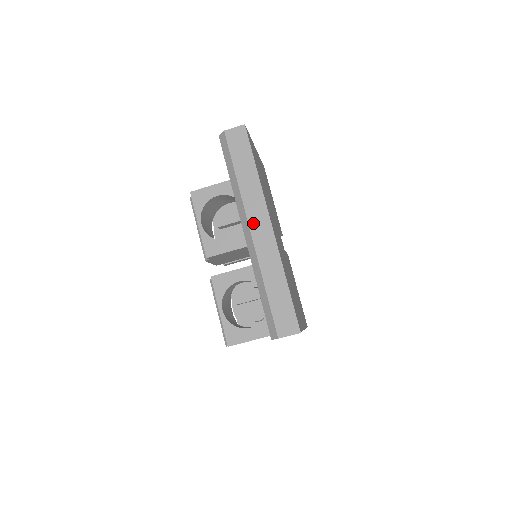
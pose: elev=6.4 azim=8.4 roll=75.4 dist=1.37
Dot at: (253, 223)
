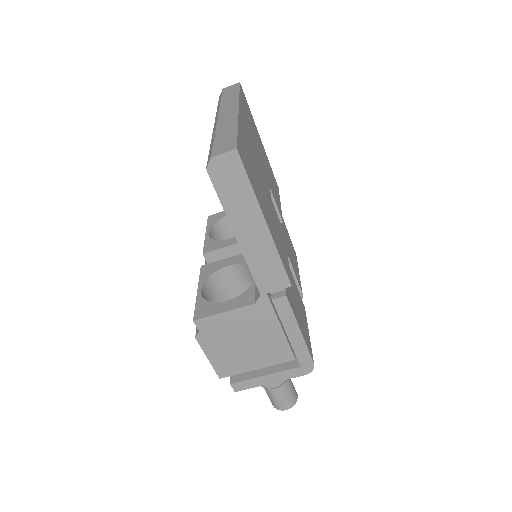
Dot at: (223, 112)
